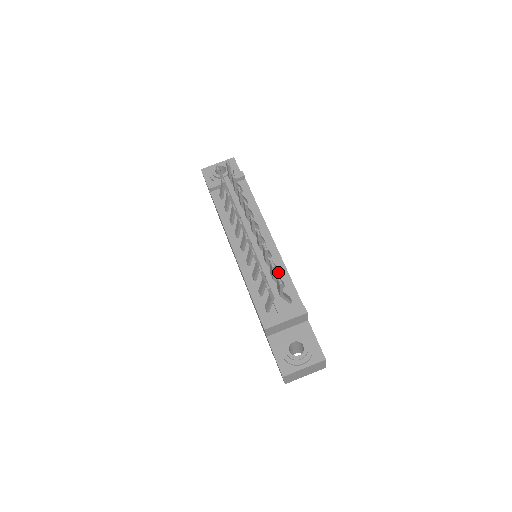
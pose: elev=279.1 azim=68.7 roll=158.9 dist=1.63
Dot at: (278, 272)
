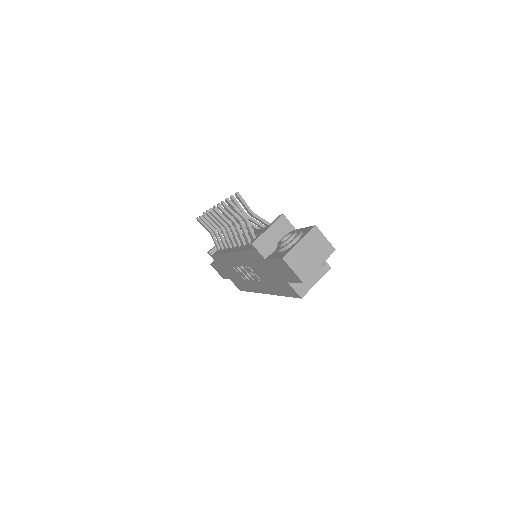
Dot at: occluded
